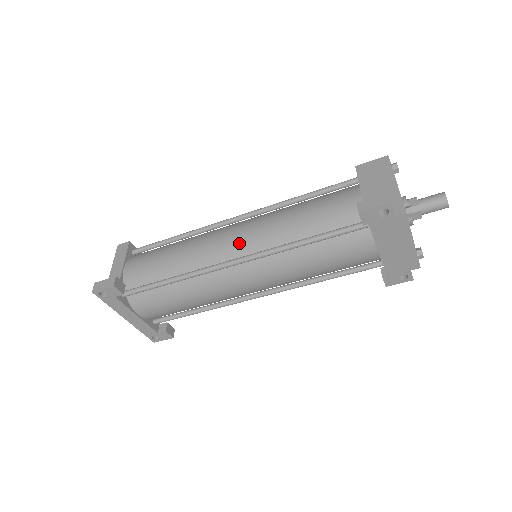
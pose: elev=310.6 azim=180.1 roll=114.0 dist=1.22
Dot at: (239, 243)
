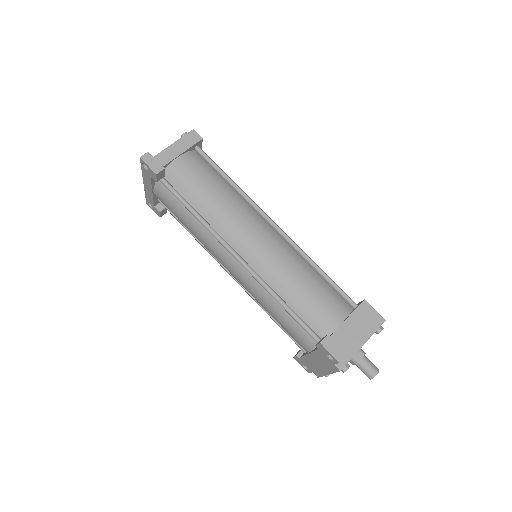
Dot at: (253, 250)
